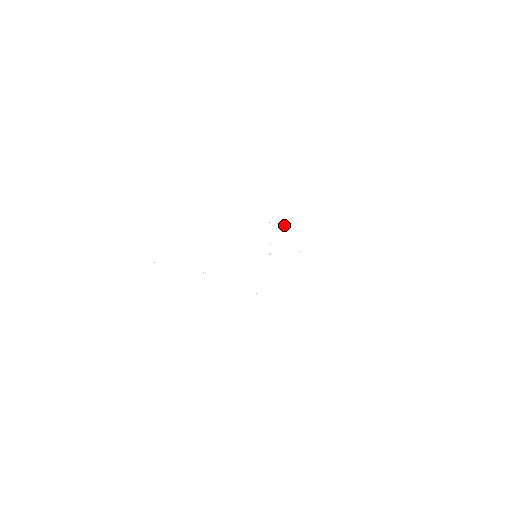
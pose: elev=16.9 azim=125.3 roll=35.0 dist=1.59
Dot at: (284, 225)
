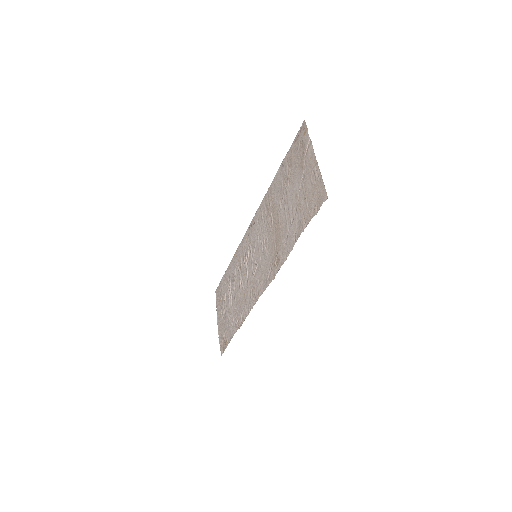
Dot at: (230, 290)
